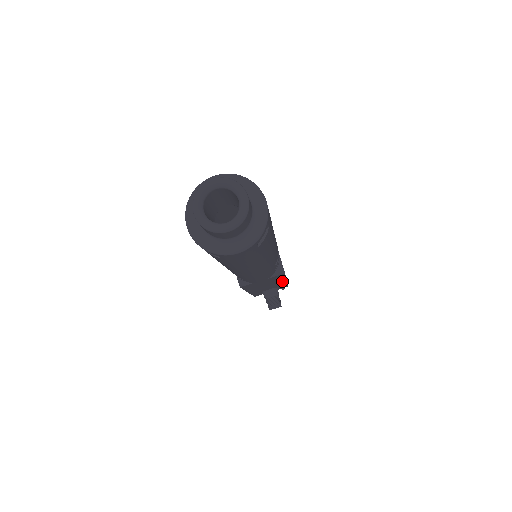
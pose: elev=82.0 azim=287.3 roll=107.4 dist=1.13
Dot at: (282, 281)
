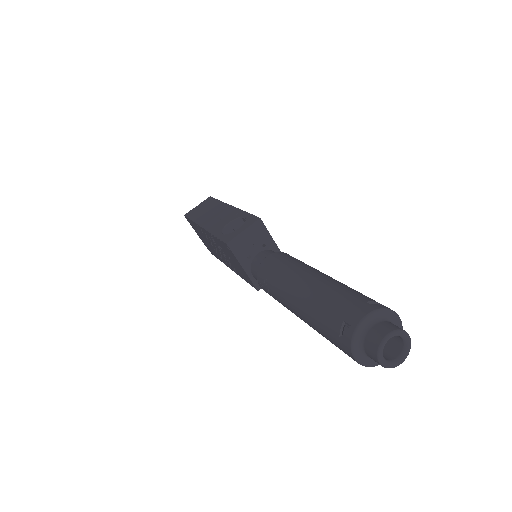
Dot at: occluded
